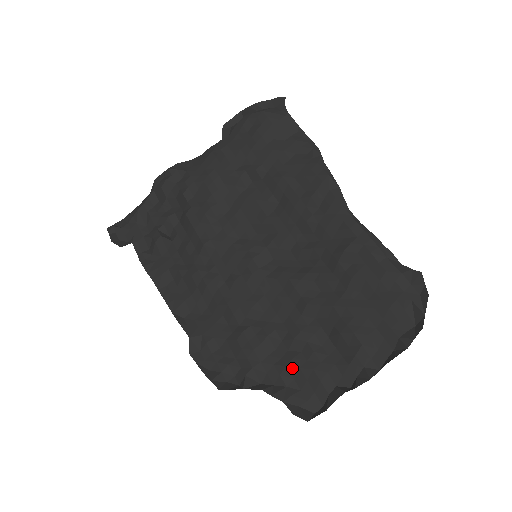
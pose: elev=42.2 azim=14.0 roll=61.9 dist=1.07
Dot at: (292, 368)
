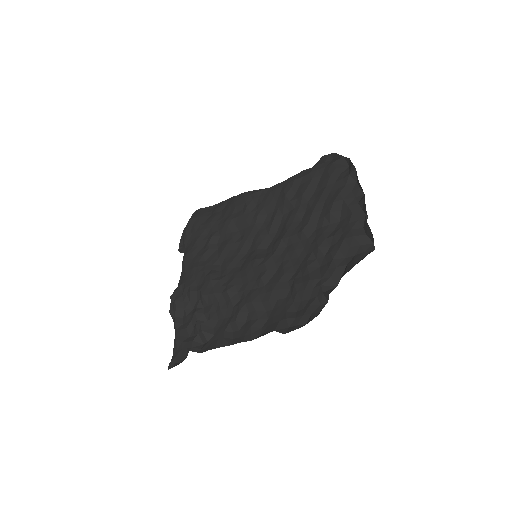
Dot at: (336, 255)
